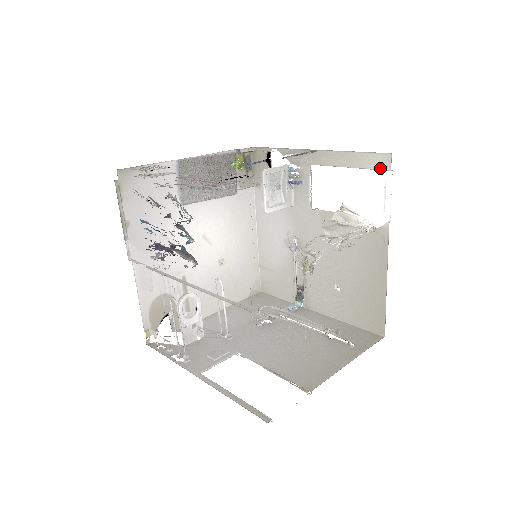
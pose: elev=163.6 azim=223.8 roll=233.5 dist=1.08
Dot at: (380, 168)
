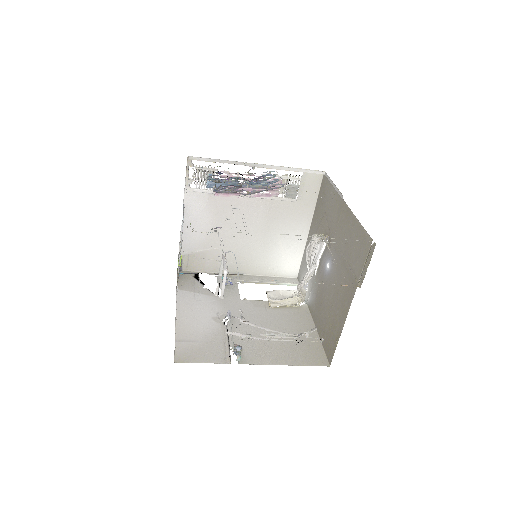
Dot at: (292, 283)
